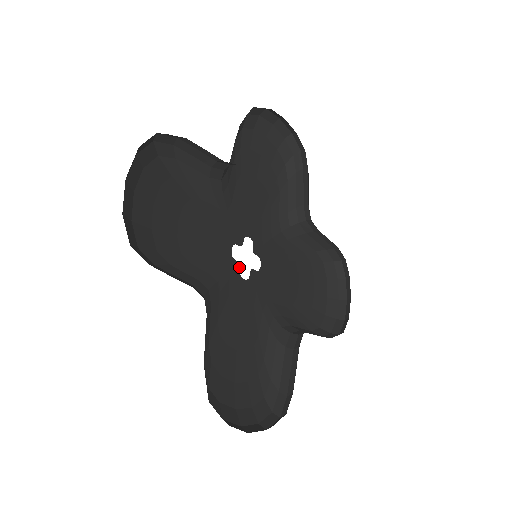
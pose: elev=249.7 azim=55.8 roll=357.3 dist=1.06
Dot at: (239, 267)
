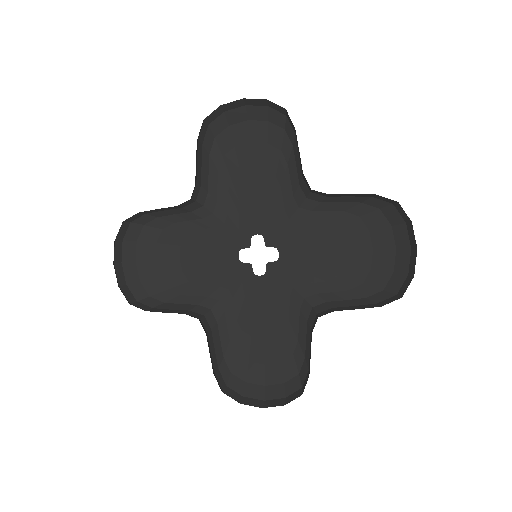
Dot at: (251, 267)
